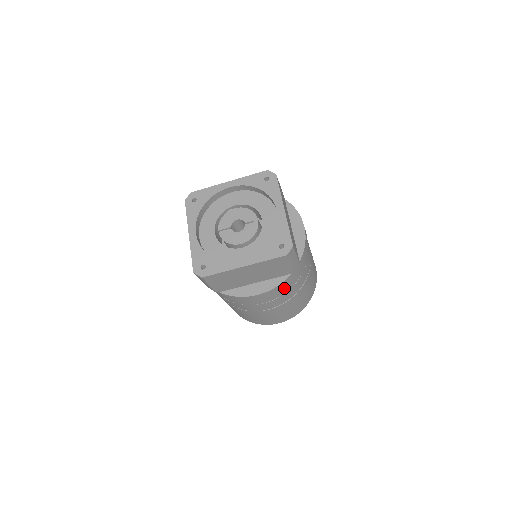
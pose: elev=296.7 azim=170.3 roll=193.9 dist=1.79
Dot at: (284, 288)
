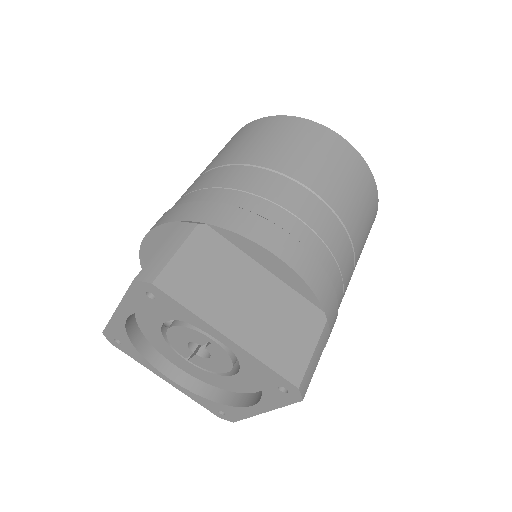
Dot at: occluded
